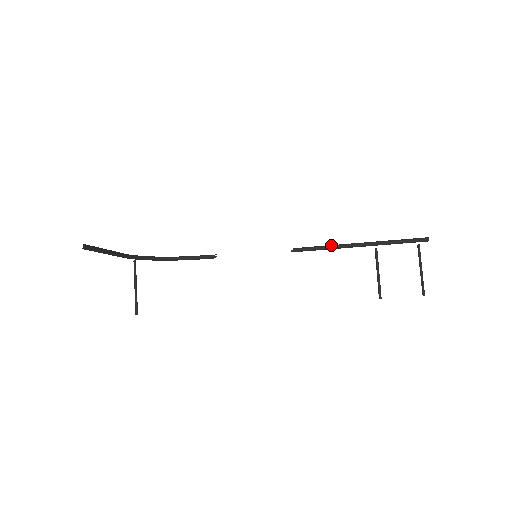
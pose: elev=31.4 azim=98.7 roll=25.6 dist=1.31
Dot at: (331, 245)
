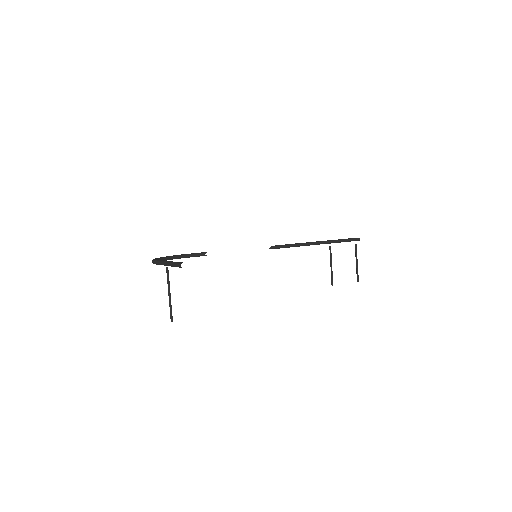
Dot at: (298, 243)
